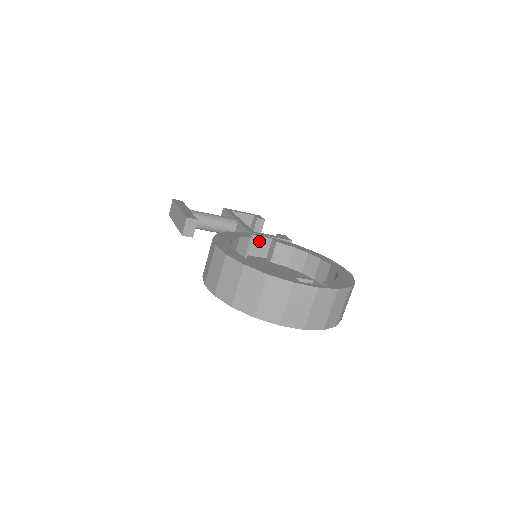
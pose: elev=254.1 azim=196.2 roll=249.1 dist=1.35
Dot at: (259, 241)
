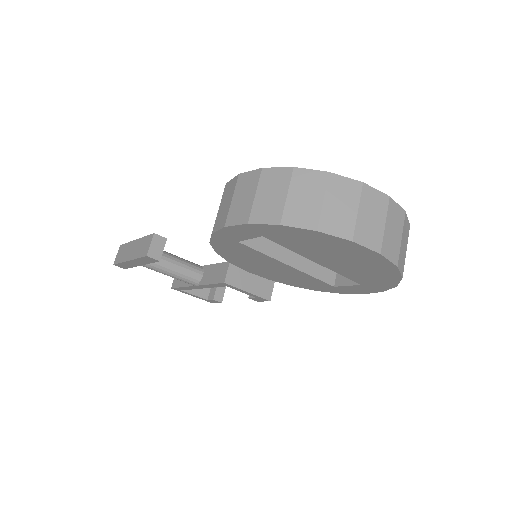
Dot at: occluded
